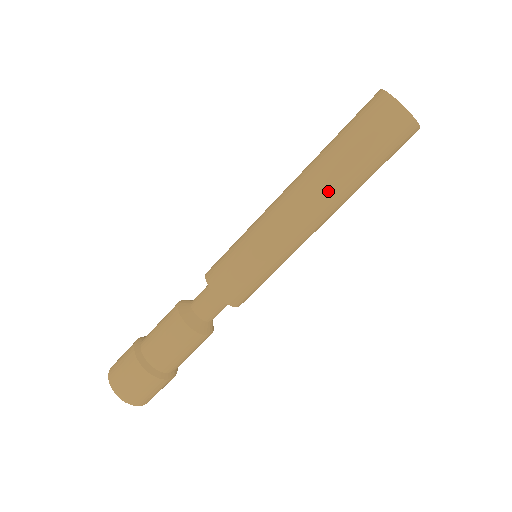
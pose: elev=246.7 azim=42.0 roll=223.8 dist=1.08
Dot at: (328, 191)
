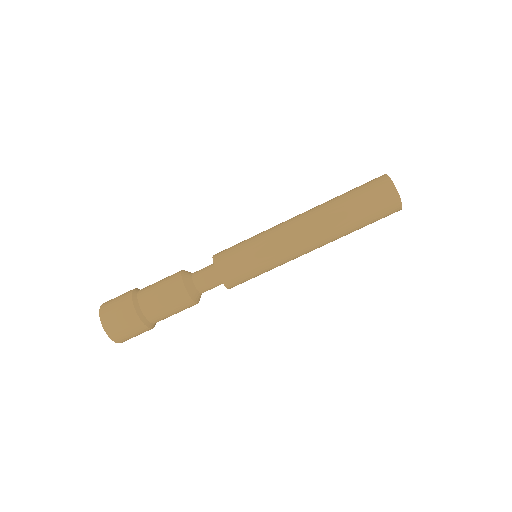
Dot at: (329, 230)
